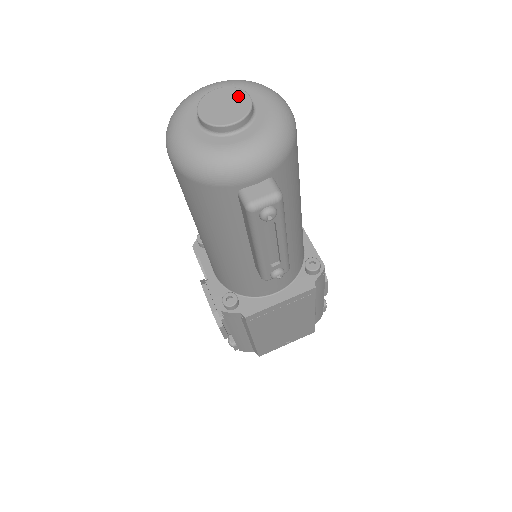
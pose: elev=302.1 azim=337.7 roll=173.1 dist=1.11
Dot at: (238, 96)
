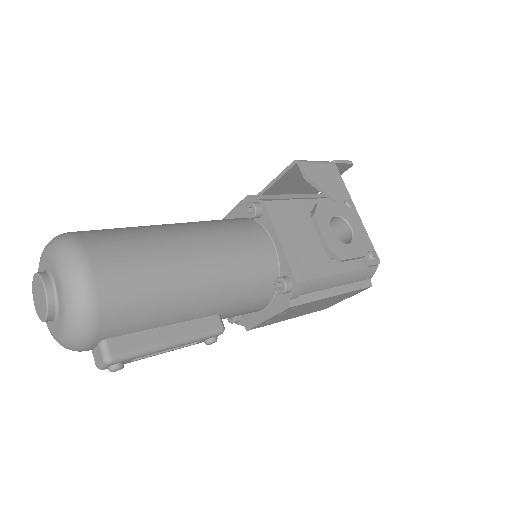
Dot at: (41, 288)
